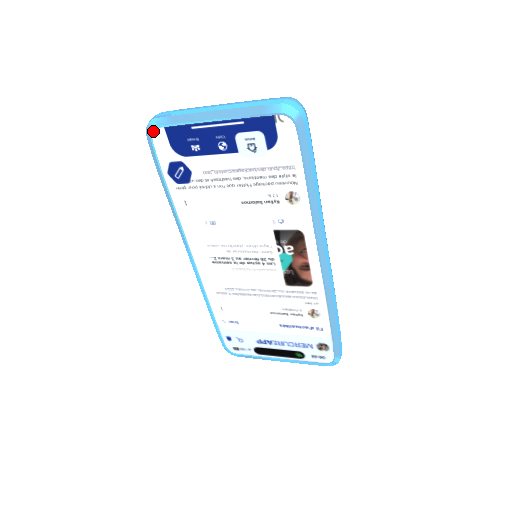
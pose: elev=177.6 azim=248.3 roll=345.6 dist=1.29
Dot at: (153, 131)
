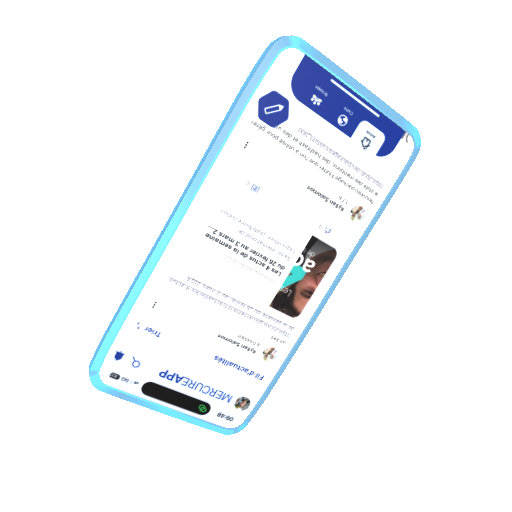
Dot at: (290, 47)
